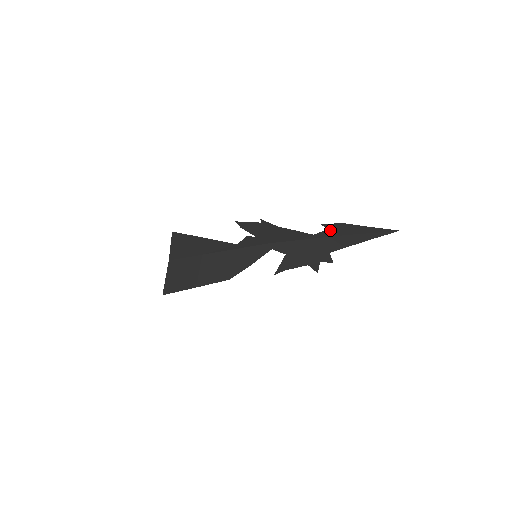
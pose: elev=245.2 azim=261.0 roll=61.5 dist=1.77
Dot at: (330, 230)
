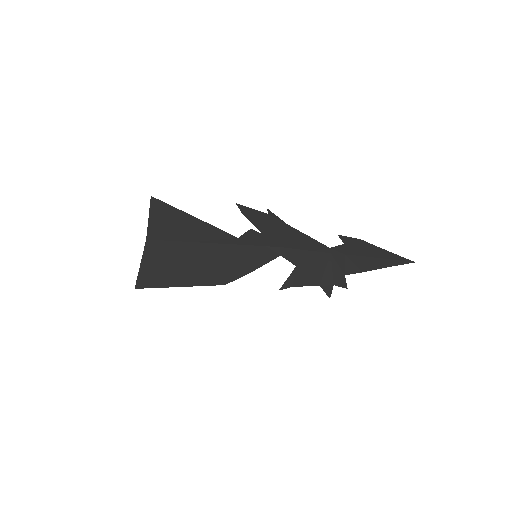
Dot at: (347, 246)
